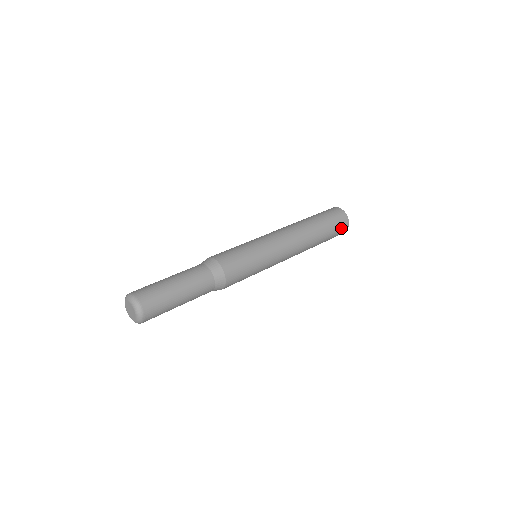
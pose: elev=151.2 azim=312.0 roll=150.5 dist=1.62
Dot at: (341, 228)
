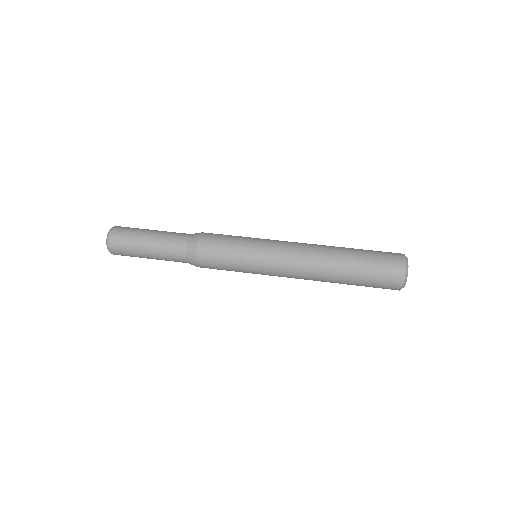
Dot at: (383, 288)
